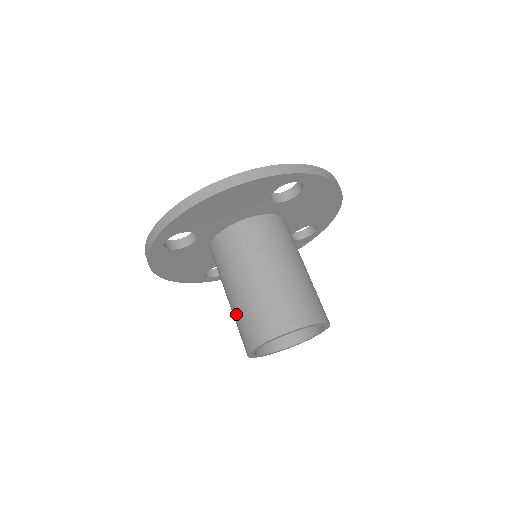
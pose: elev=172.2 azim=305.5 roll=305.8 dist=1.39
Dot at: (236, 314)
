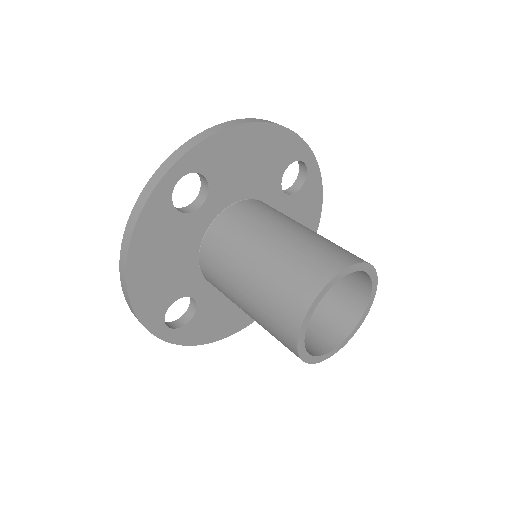
Dot at: (274, 272)
